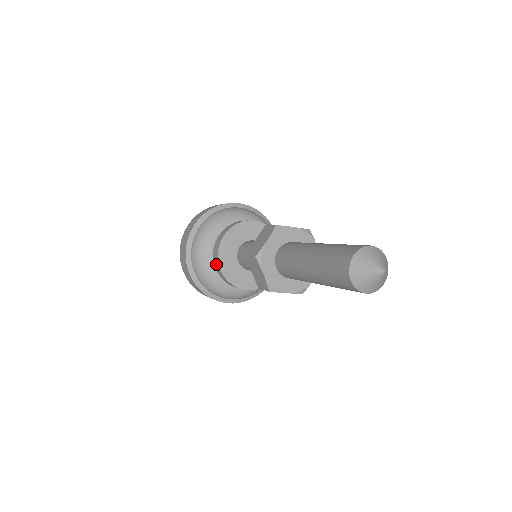
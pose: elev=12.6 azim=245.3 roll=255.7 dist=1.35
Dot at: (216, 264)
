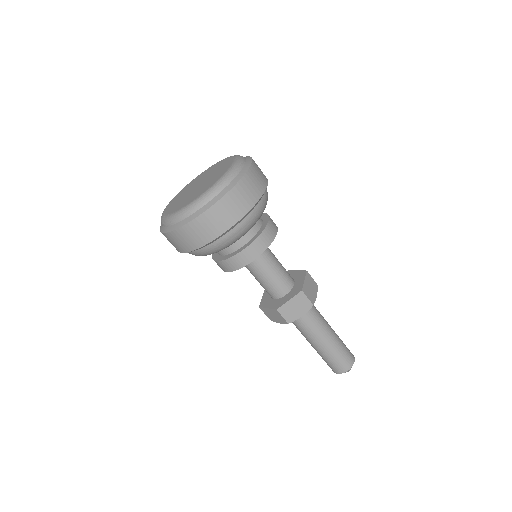
Dot at: (226, 266)
